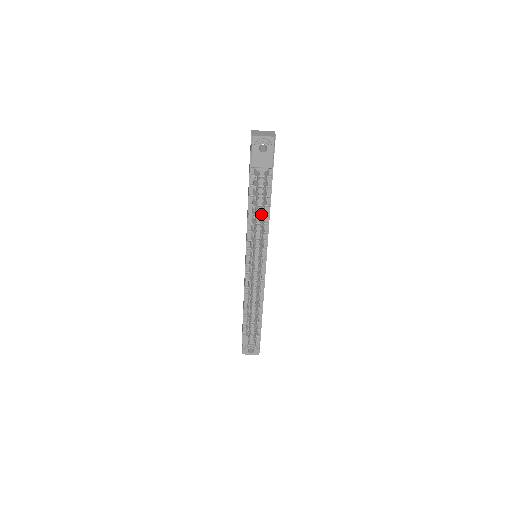
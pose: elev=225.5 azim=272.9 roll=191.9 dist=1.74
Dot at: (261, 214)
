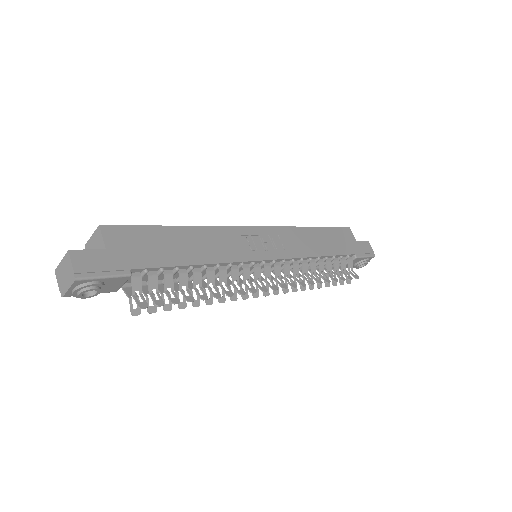
Dot at: occluded
